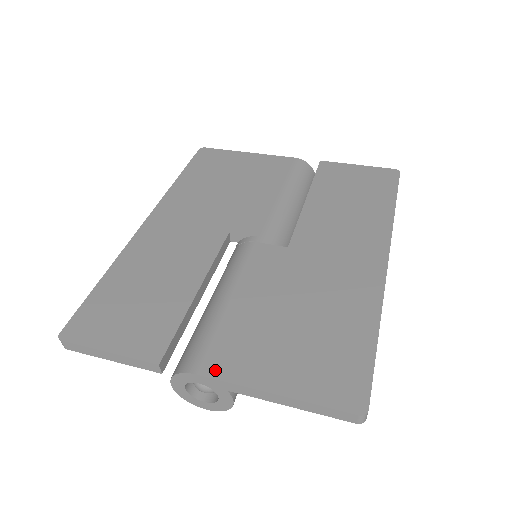
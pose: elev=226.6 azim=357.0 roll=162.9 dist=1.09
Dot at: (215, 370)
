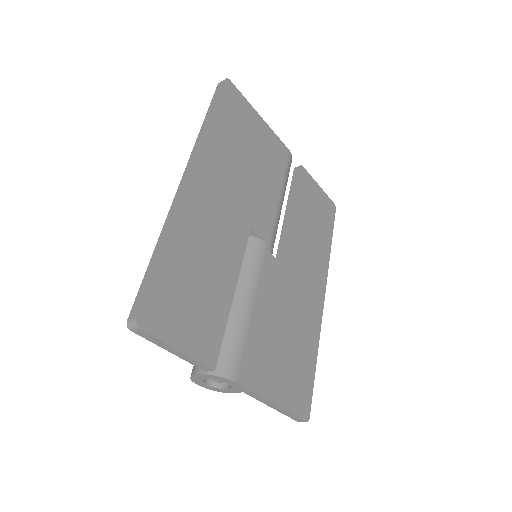
Dot at: (247, 380)
